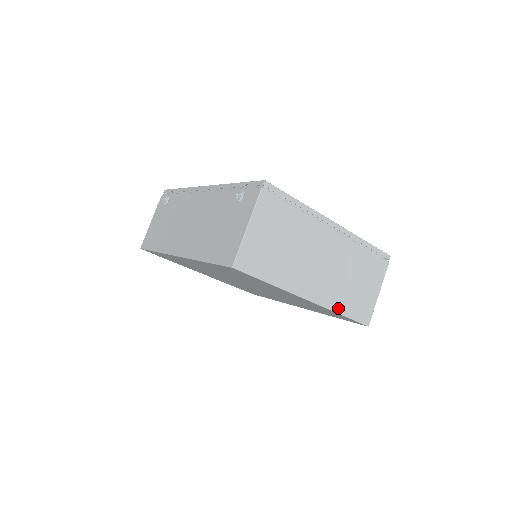
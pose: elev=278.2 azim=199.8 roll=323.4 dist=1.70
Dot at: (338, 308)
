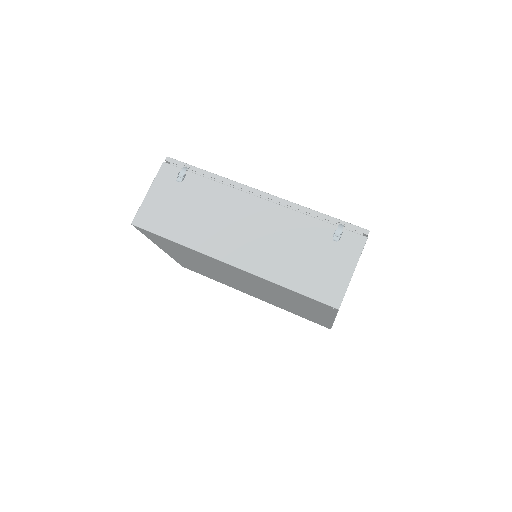
Dot at: occluded
